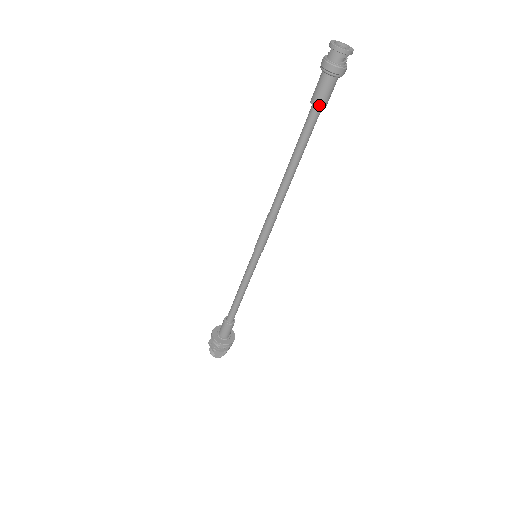
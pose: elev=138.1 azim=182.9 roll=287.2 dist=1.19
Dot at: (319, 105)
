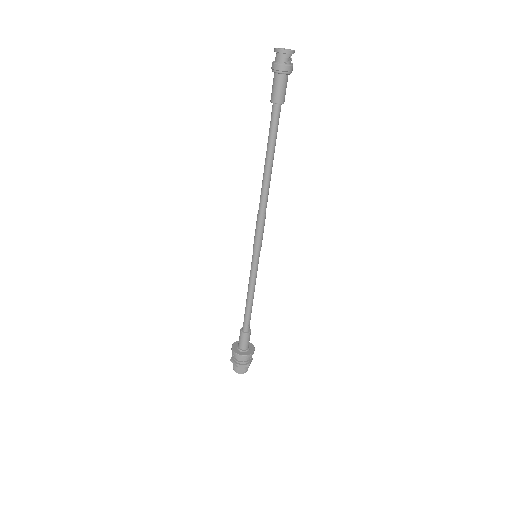
Dot at: (278, 101)
